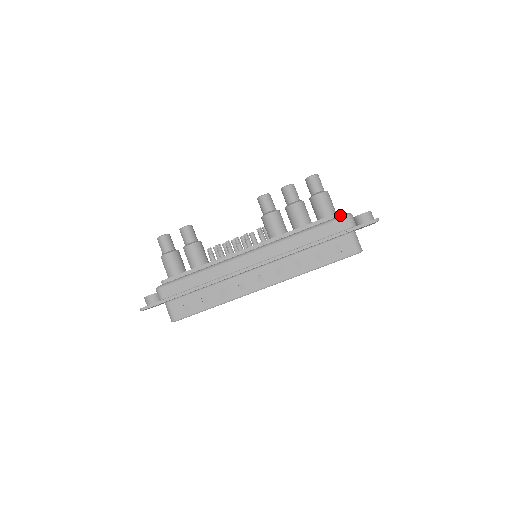
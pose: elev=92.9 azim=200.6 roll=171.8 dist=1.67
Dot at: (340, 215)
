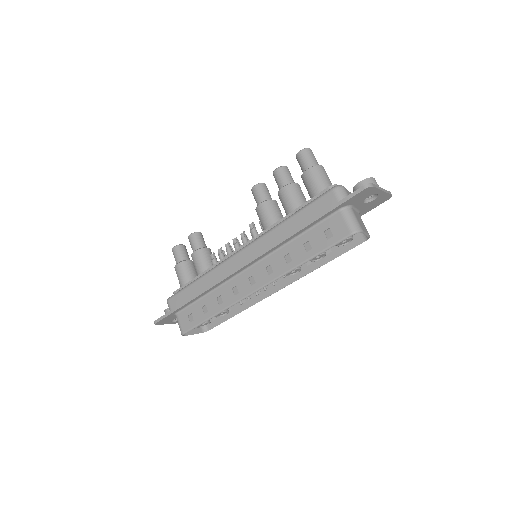
Dot at: occluded
